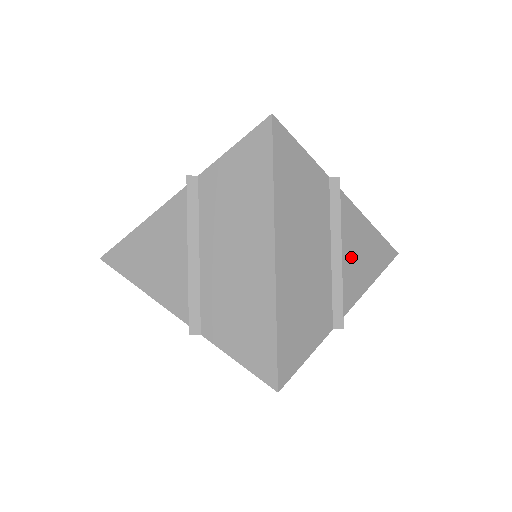
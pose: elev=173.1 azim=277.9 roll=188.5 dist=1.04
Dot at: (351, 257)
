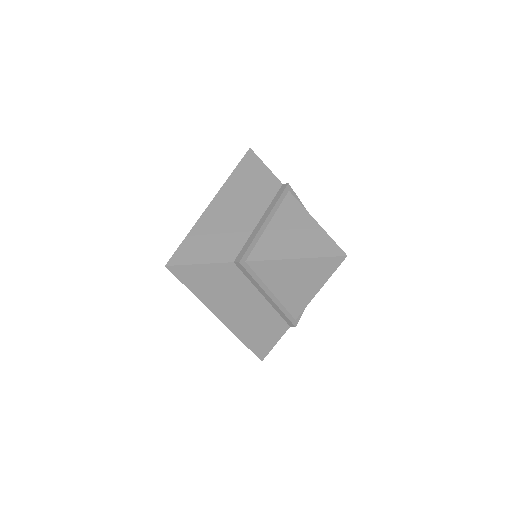
Dot at: (286, 288)
